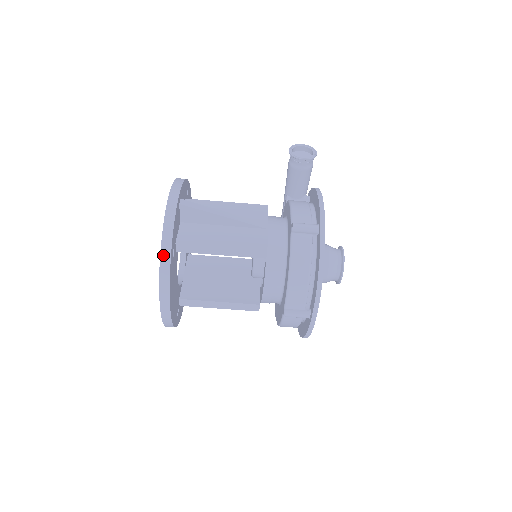
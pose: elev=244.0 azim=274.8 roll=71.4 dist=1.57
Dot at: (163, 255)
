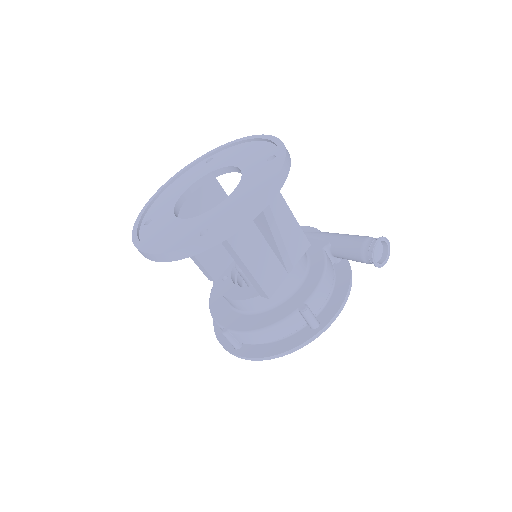
Dot at: (199, 245)
